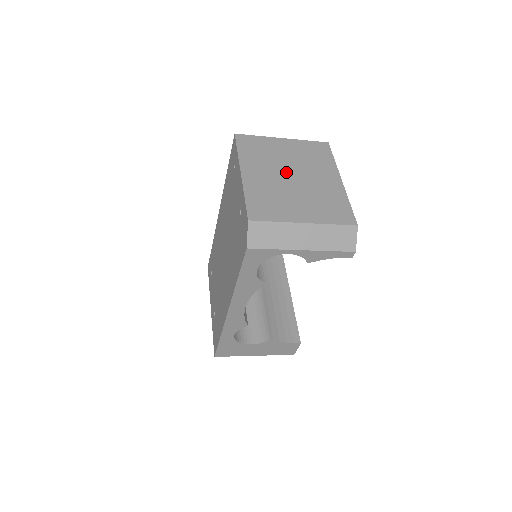
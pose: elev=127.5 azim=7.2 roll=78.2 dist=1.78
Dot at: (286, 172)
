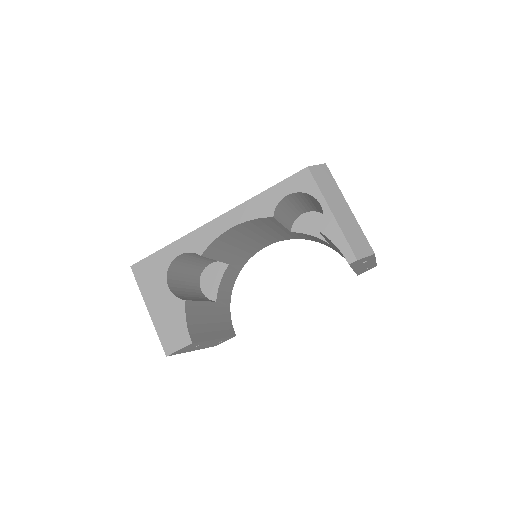
Dot at: occluded
